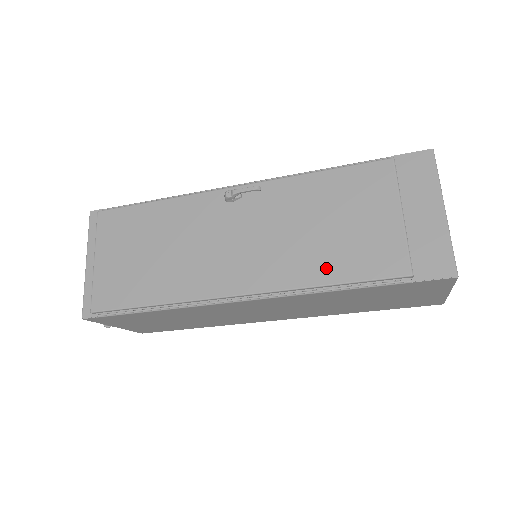
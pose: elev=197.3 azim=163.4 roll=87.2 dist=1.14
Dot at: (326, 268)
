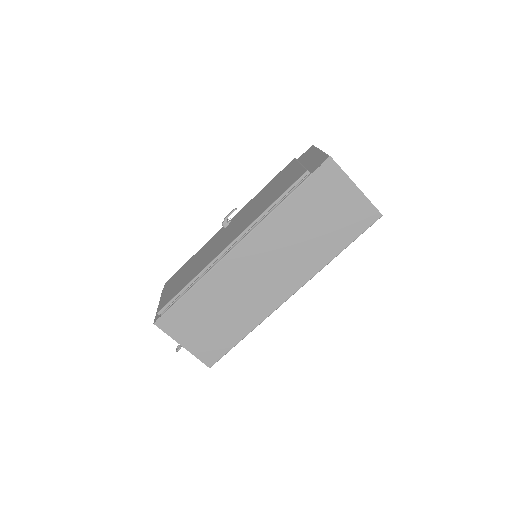
Dot at: (269, 202)
